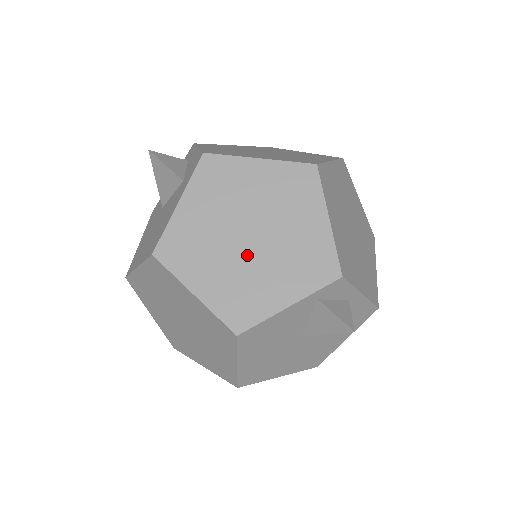
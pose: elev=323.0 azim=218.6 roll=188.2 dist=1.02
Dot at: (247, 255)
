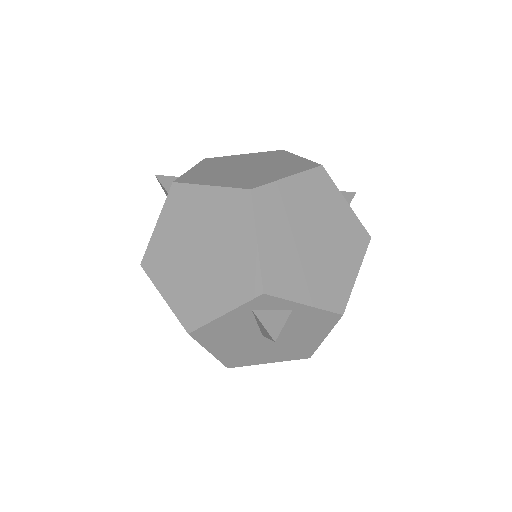
Dot at: (197, 269)
